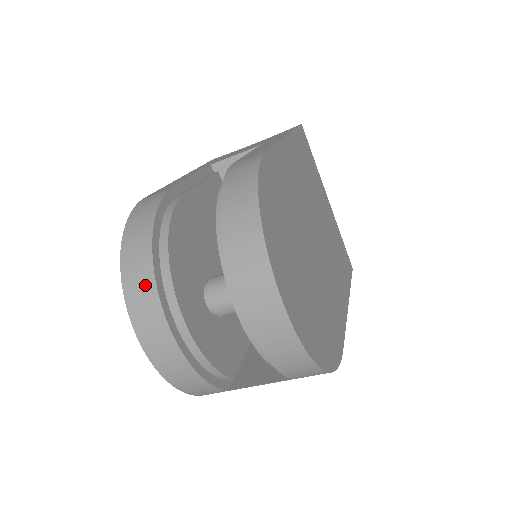
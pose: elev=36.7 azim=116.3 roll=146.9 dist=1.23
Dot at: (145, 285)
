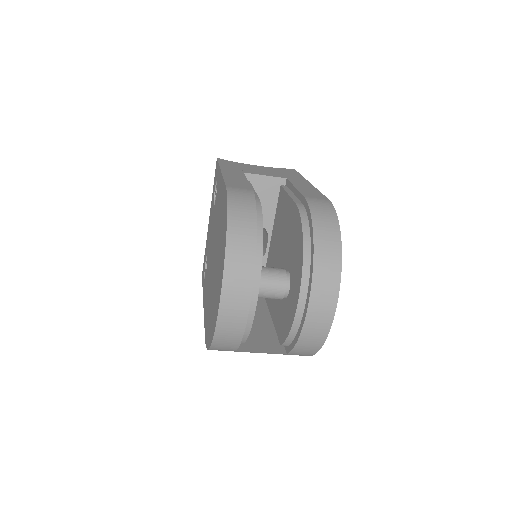
Dot at: (246, 261)
